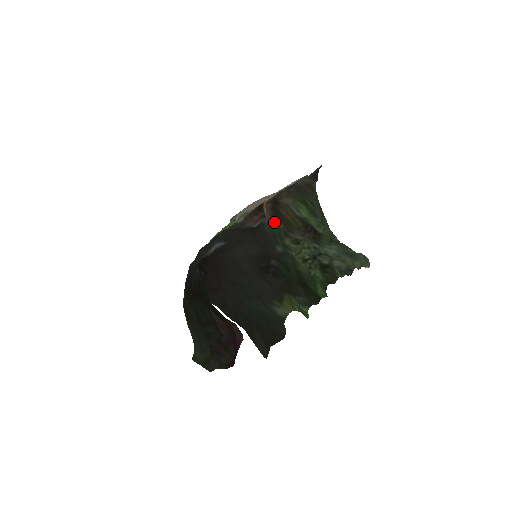
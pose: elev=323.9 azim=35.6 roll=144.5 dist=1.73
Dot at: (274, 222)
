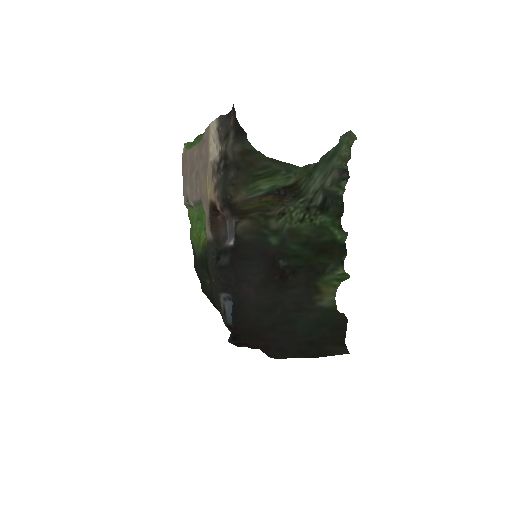
Dot at: (245, 219)
